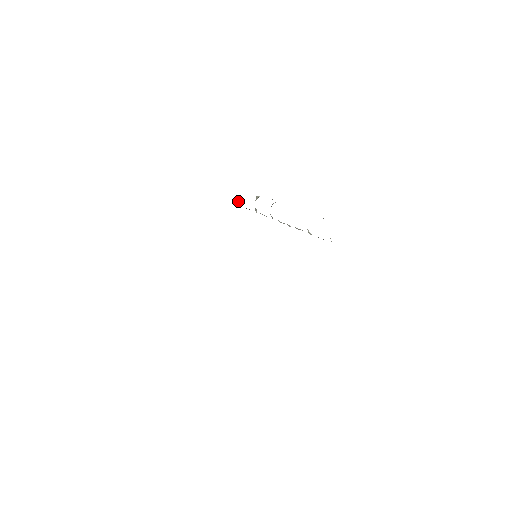
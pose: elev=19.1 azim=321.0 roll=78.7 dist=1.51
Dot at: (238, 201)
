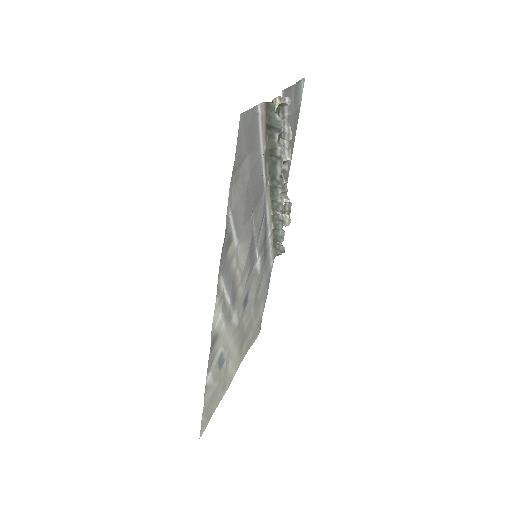
Dot at: occluded
